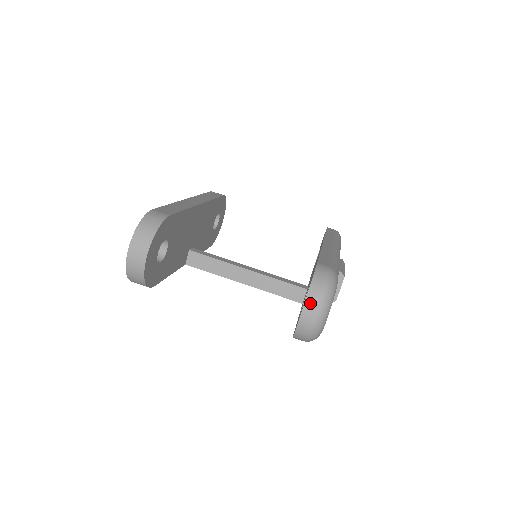
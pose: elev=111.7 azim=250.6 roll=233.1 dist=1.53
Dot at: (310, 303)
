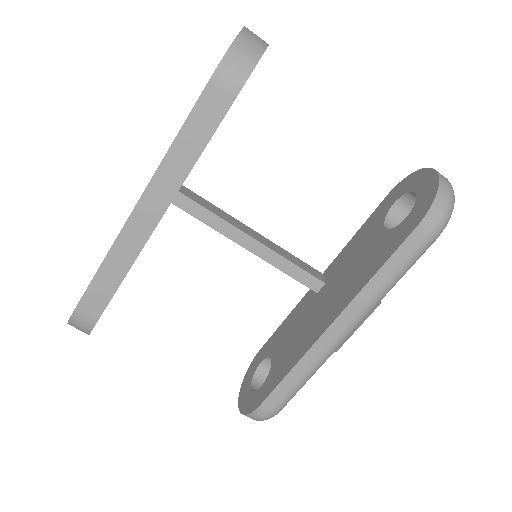
Dot at: occluded
